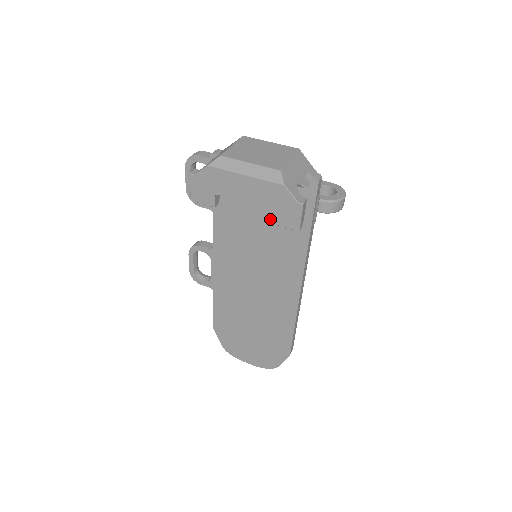
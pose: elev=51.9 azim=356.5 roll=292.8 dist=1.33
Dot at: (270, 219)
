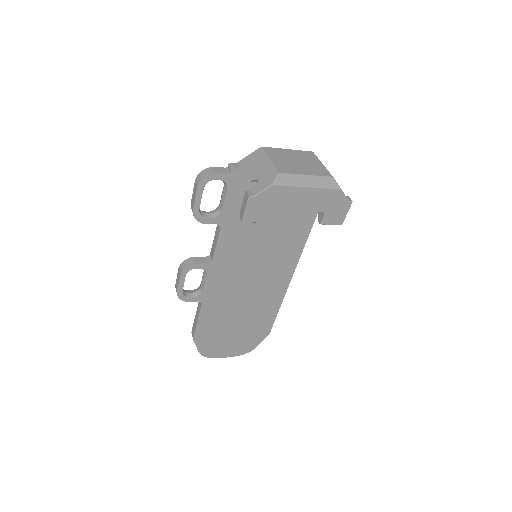
Dot at: (280, 219)
